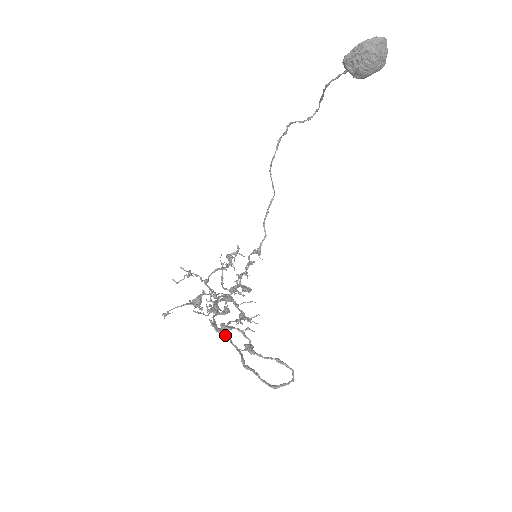
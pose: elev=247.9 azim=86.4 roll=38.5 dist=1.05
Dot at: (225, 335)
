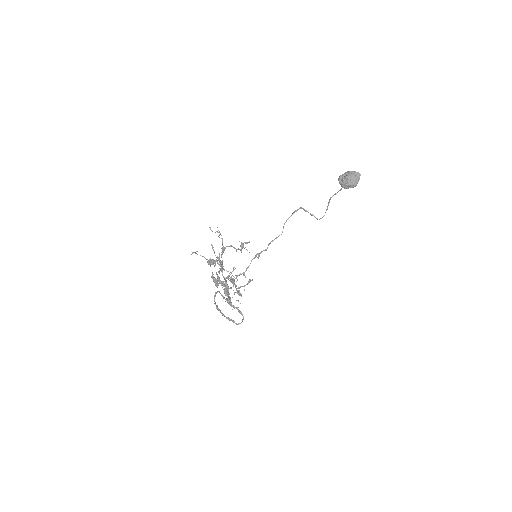
Dot at: (214, 295)
